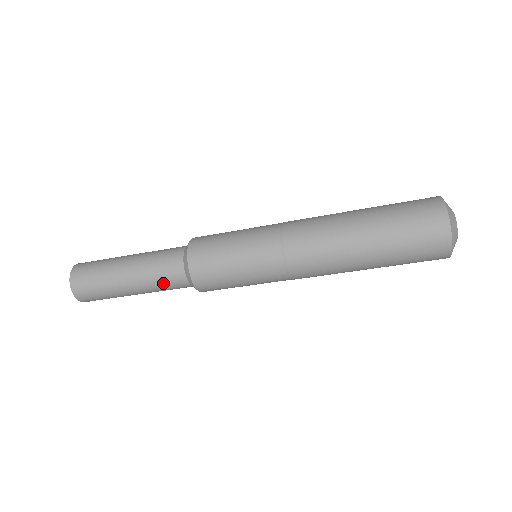
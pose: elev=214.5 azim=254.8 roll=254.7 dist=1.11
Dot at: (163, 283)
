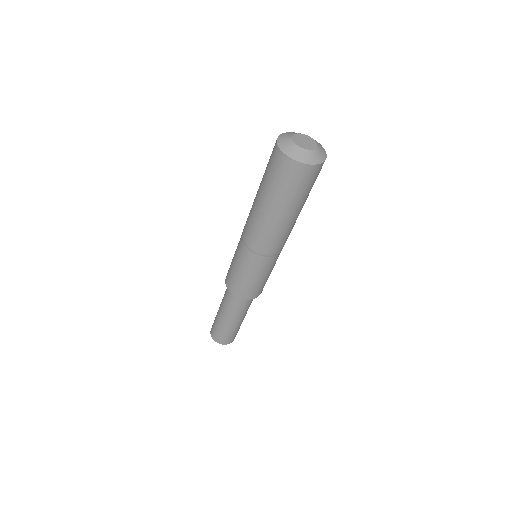
Dot at: (228, 304)
